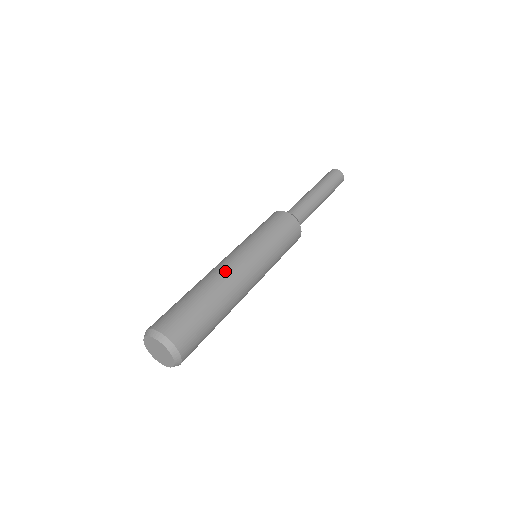
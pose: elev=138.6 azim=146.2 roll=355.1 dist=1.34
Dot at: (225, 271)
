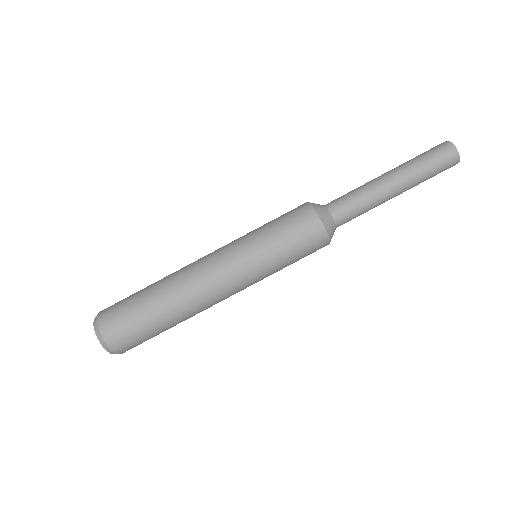
Dot at: (197, 285)
